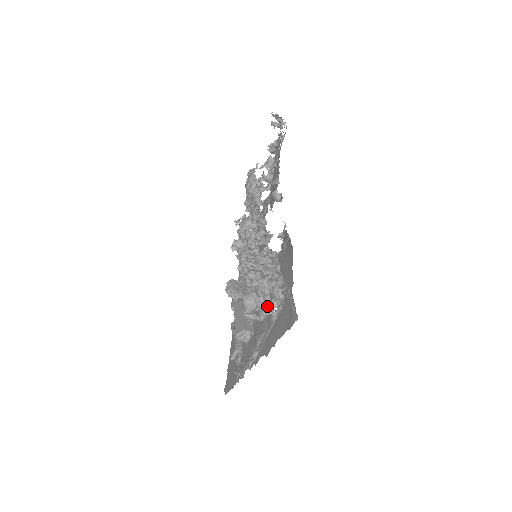
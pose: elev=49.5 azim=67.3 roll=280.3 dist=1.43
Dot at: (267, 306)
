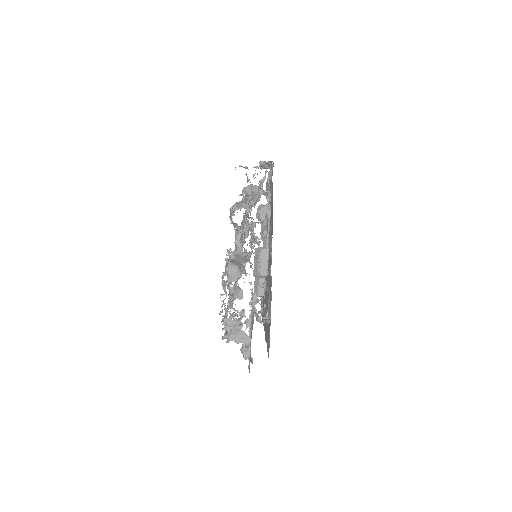
Dot at: occluded
